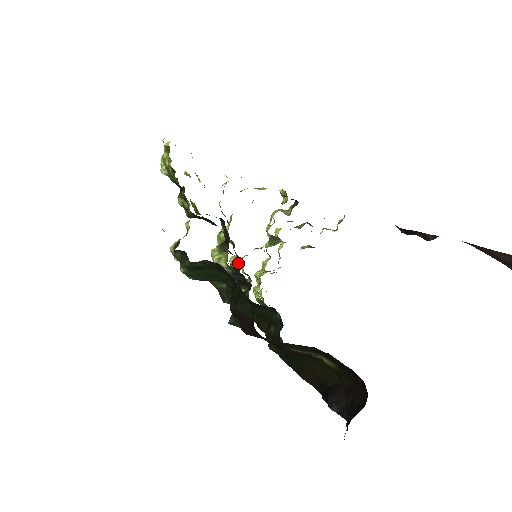
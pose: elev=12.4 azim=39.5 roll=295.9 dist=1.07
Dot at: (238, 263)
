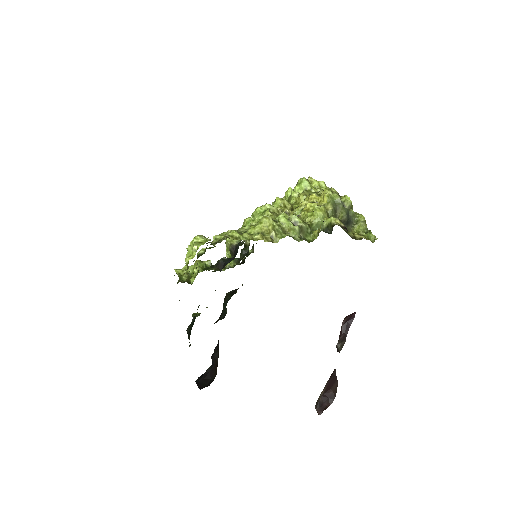
Dot at: occluded
